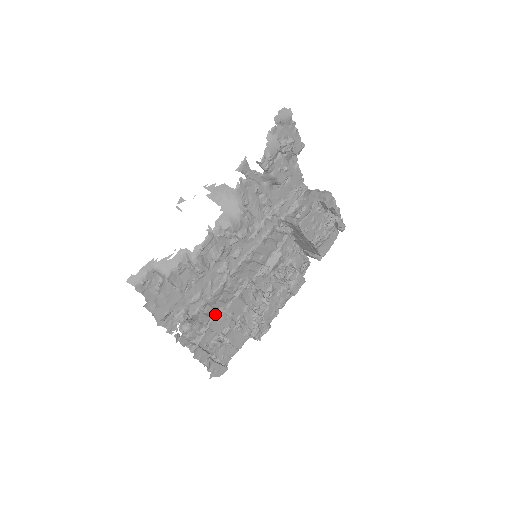
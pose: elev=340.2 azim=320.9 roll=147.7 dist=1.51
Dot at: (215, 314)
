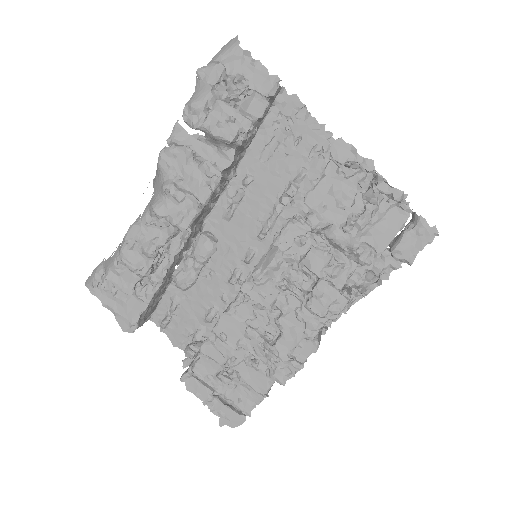
Dot at: (208, 335)
